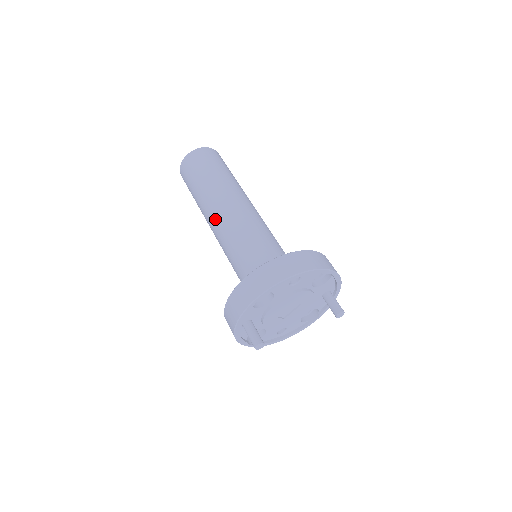
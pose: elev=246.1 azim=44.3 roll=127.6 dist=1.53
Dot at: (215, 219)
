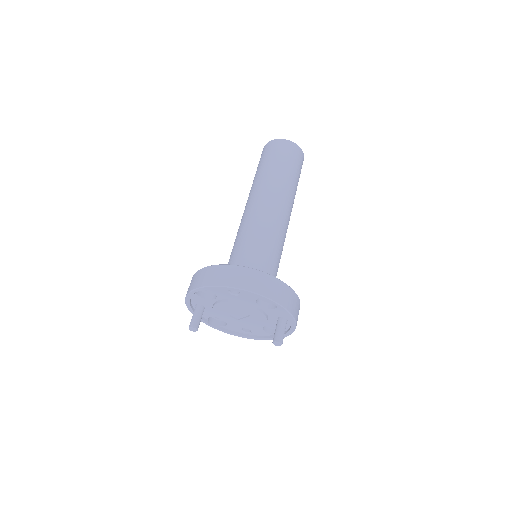
Dot at: (245, 209)
